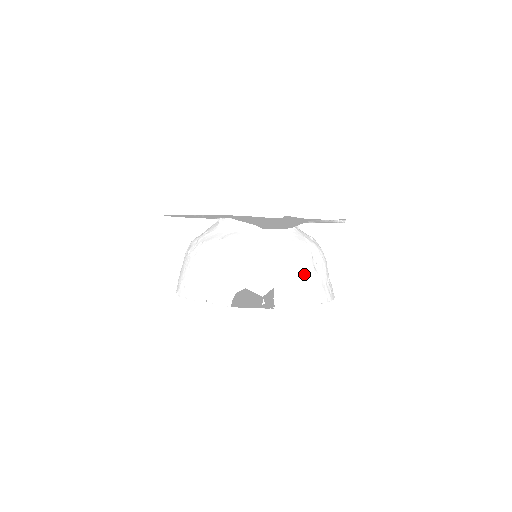
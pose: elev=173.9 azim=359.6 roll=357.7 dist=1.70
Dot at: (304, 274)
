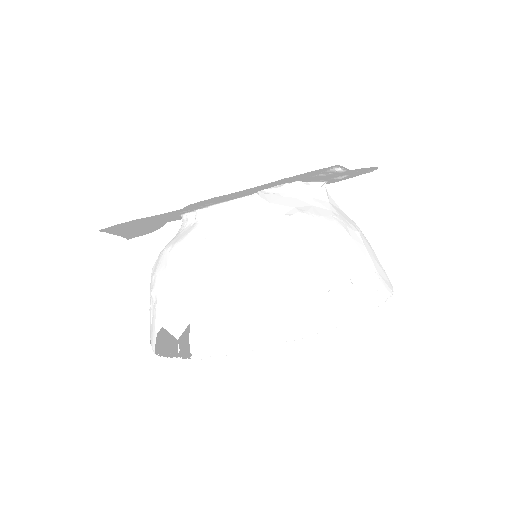
Dot at: (238, 294)
